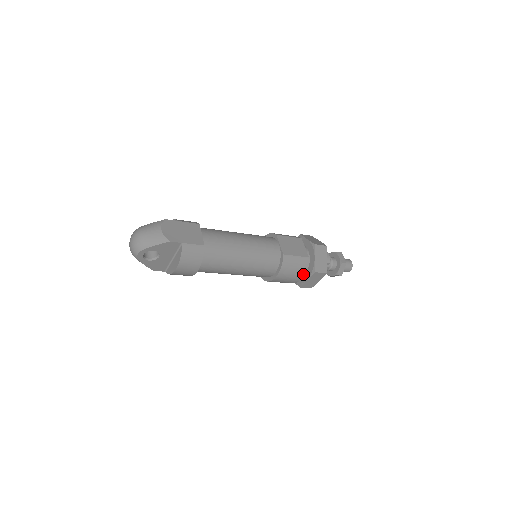
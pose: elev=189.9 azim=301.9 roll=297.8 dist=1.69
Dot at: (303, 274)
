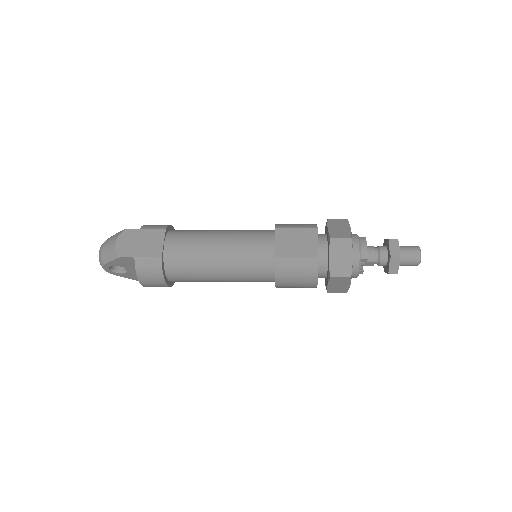
Dot at: (315, 279)
